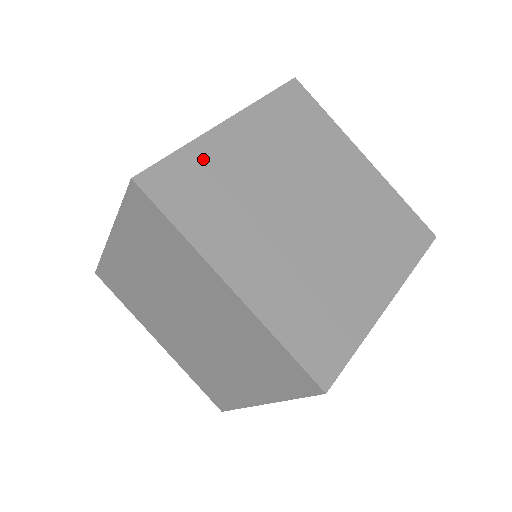
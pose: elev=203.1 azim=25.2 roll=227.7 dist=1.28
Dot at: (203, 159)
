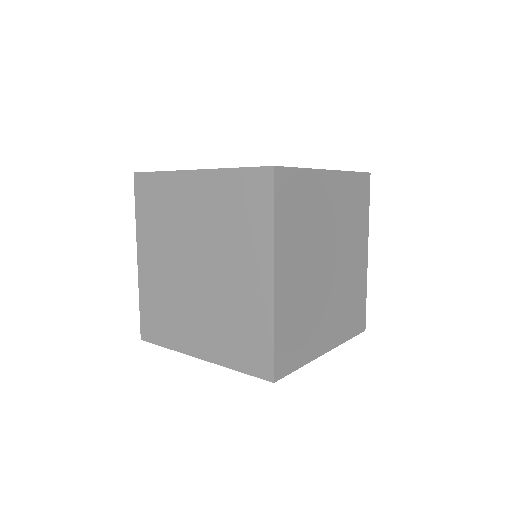
Dot at: (308, 185)
